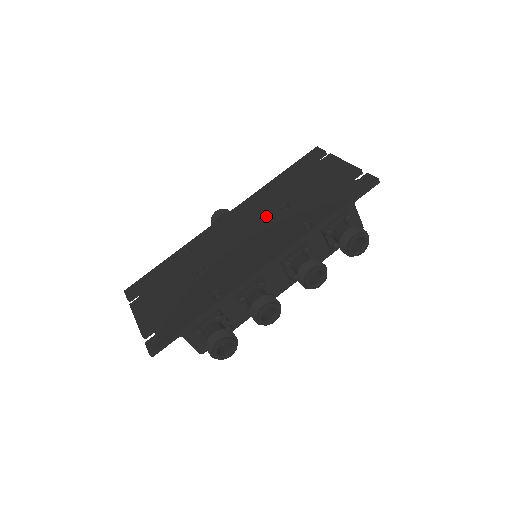
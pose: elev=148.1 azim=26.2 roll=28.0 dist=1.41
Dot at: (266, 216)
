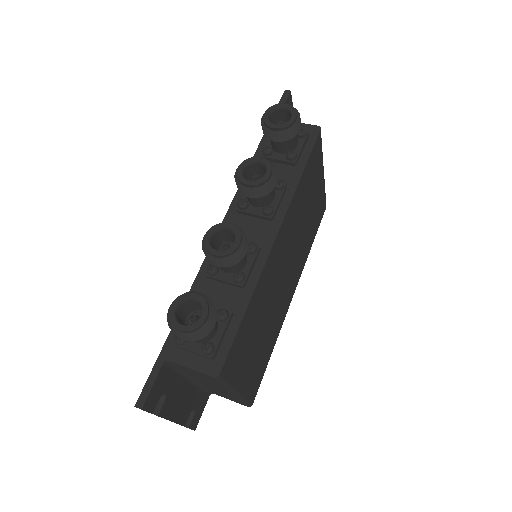
Dot at: occluded
